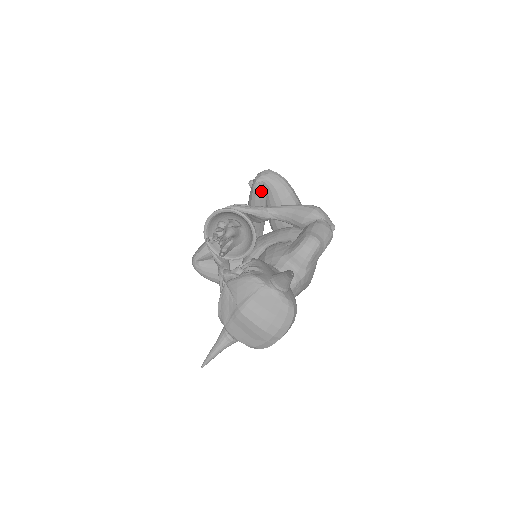
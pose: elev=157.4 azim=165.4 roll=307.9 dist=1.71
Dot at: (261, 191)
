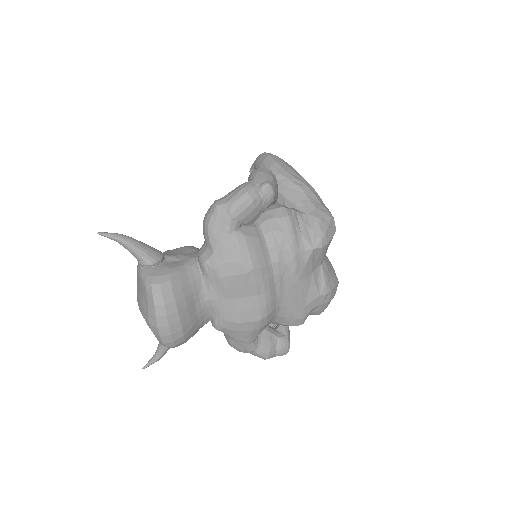
Dot at: occluded
